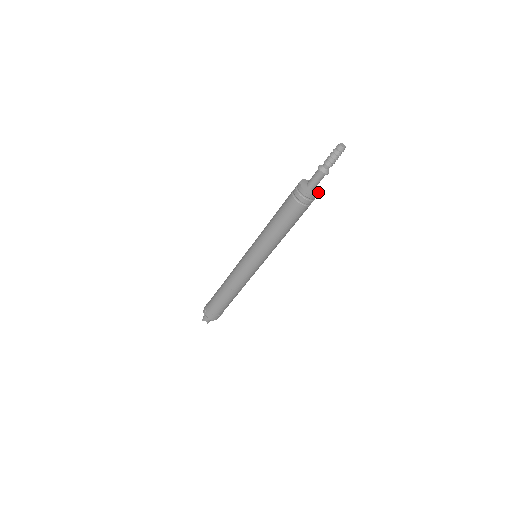
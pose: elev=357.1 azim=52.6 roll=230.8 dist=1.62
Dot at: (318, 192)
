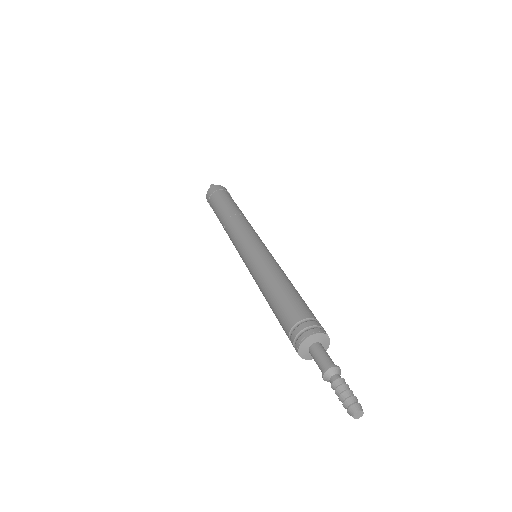
Dot at: (326, 349)
